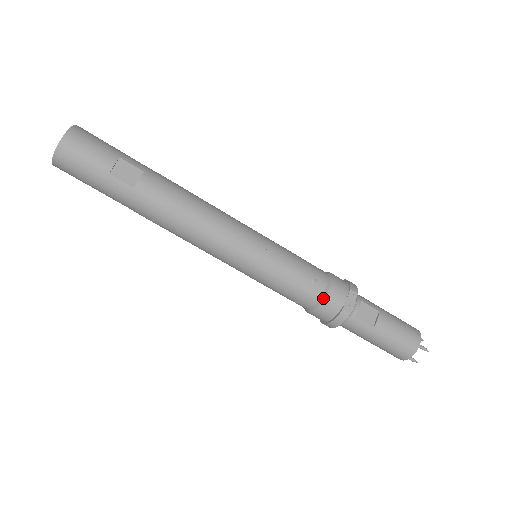
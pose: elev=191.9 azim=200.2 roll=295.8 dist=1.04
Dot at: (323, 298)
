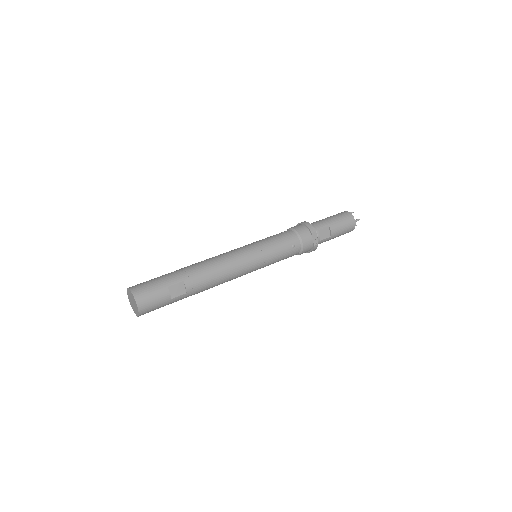
Dot at: (302, 249)
